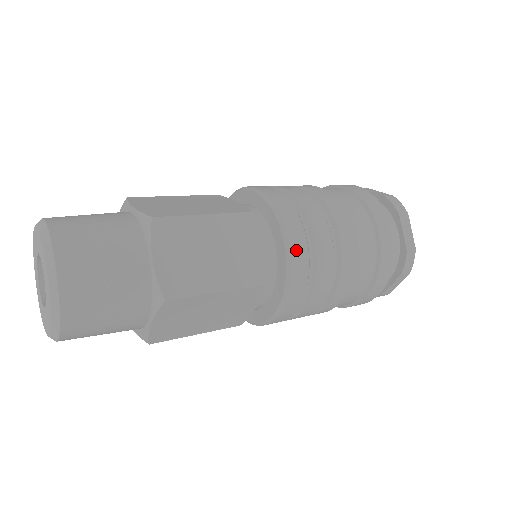
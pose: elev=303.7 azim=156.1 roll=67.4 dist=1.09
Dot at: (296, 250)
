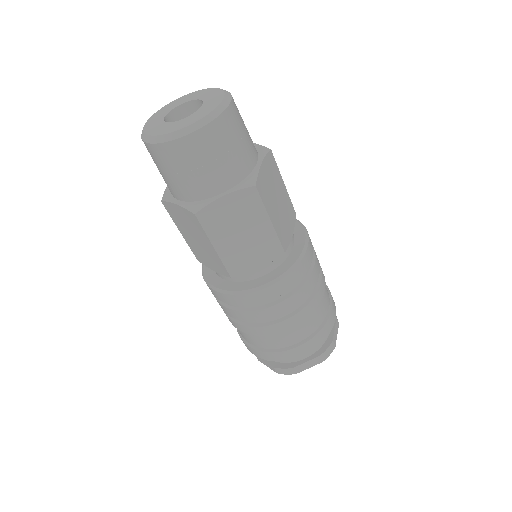
Dot at: (308, 255)
